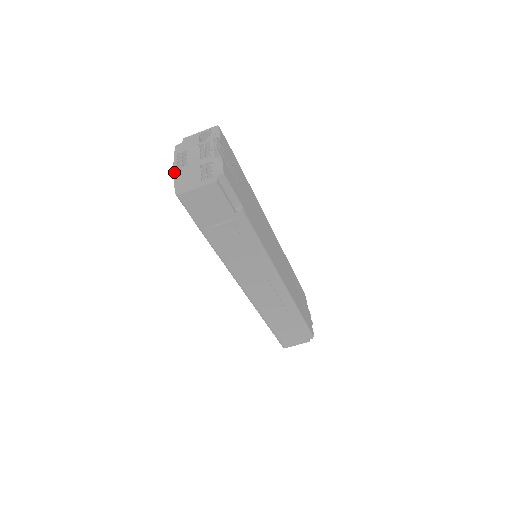
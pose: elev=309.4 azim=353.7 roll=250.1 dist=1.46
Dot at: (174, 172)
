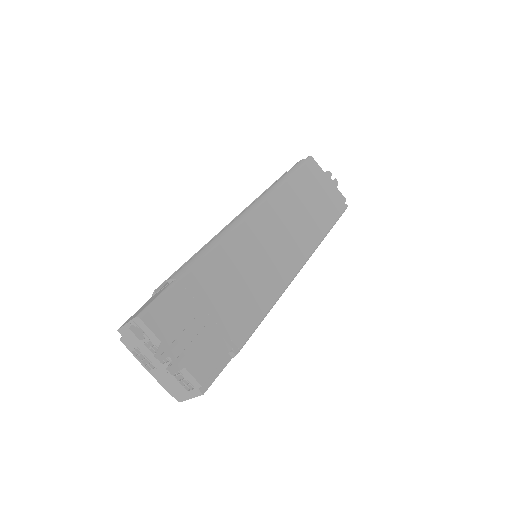
Dot at: occluded
